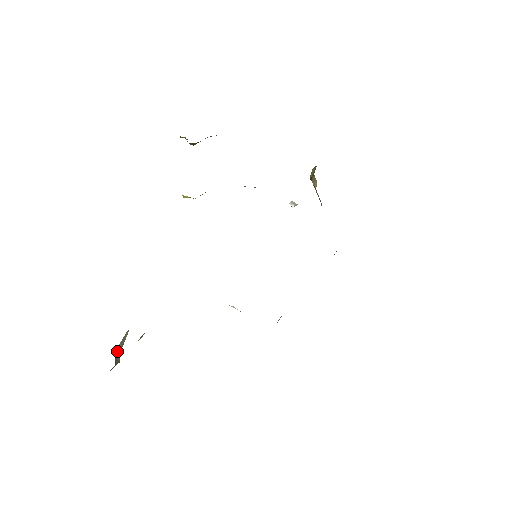
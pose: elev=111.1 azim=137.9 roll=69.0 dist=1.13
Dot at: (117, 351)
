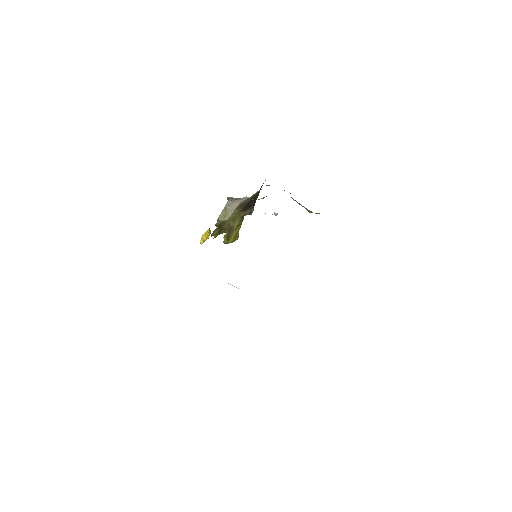
Dot at: occluded
